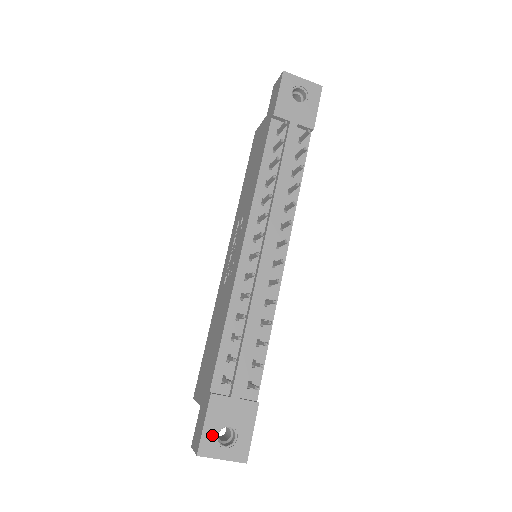
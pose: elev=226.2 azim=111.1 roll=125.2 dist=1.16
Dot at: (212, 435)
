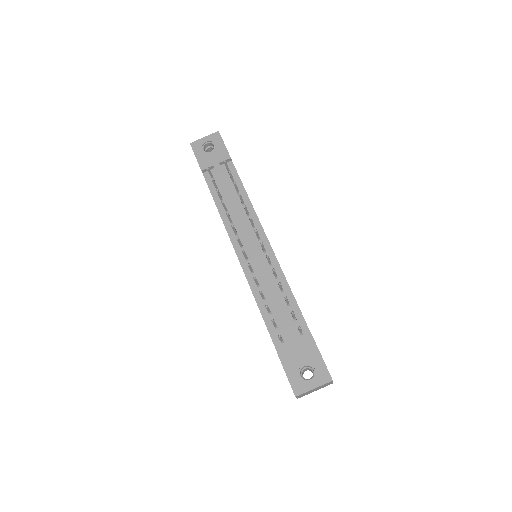
Dot at: (296, 378)
